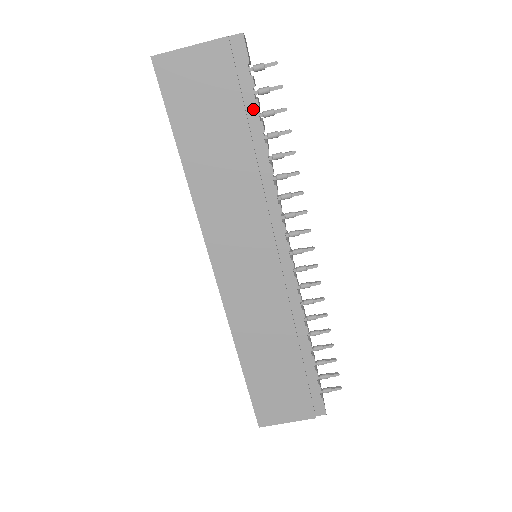
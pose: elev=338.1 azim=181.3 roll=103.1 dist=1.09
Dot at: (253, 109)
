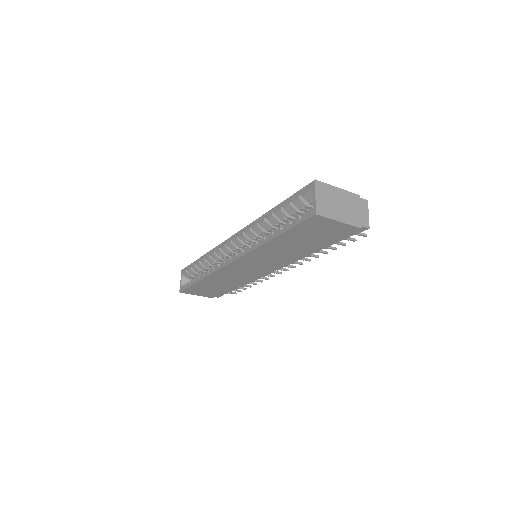
Dot at: (333, 243)
